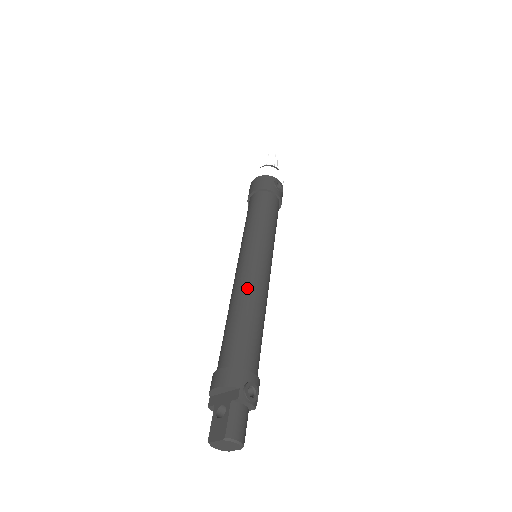
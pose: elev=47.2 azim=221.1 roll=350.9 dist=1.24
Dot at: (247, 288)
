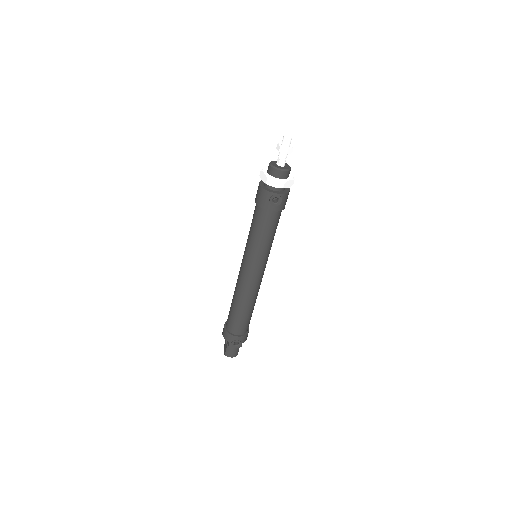
Dot at: (239, 290)
